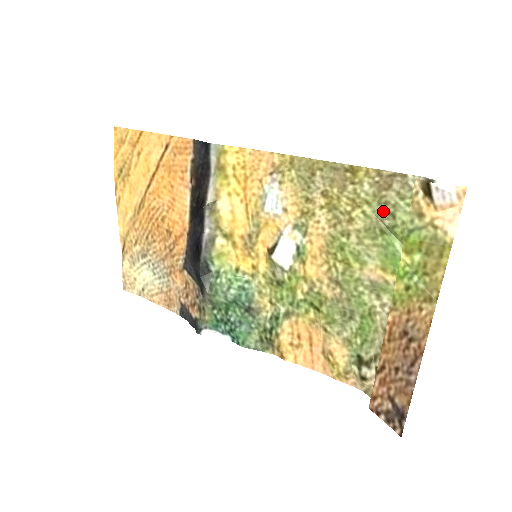
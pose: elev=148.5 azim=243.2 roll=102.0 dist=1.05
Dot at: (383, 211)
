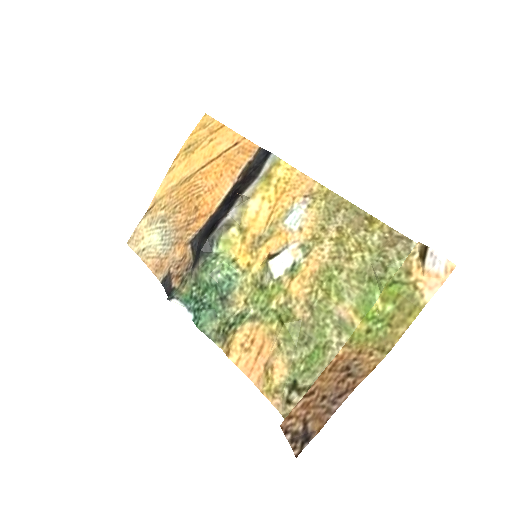
Dot at: (379, 262)
